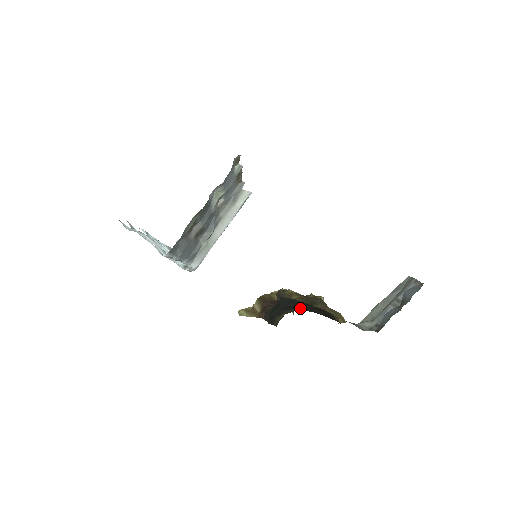
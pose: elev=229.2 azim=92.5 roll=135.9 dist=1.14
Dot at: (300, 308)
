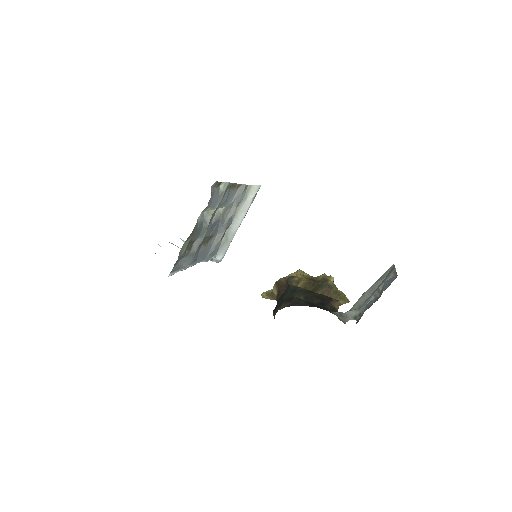
Dot at: (295, 301)
